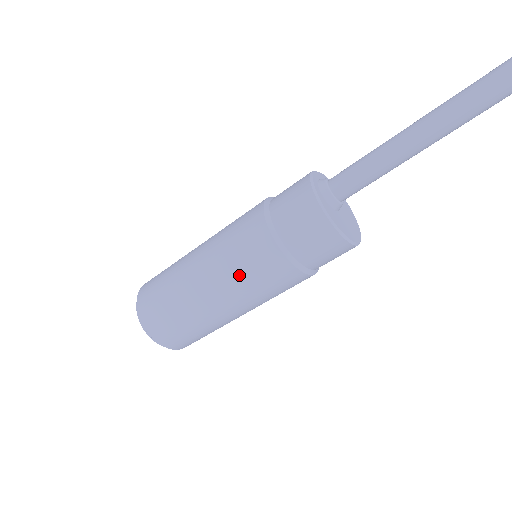
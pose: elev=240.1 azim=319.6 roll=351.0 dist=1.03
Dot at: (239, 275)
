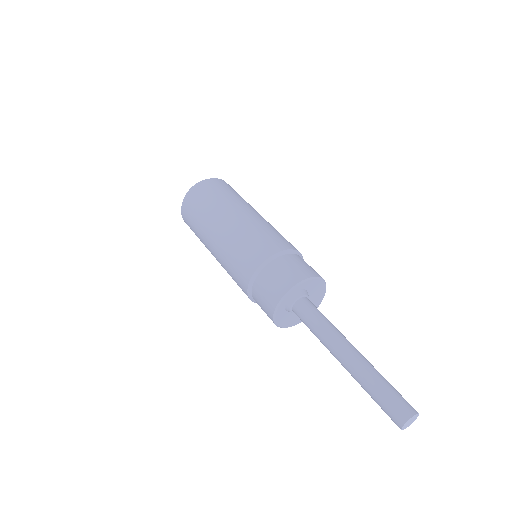
Dot at: (229, 274)
